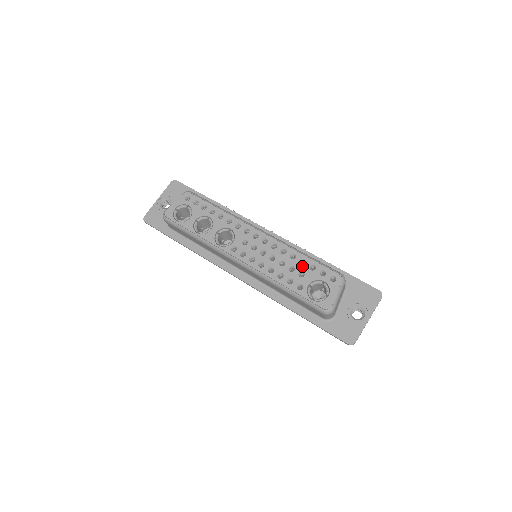
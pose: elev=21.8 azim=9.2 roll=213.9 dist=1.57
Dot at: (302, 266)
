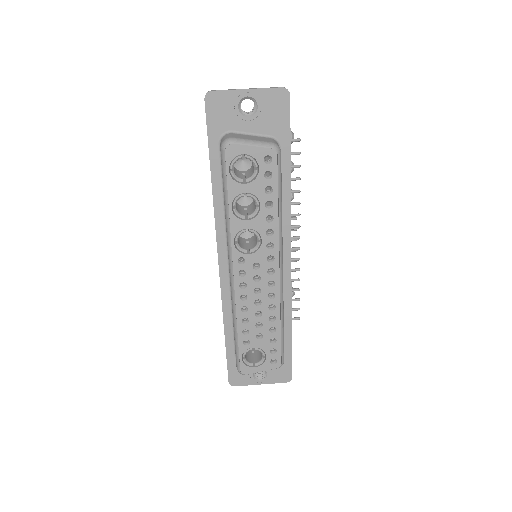
Dot at: (268, 332)
